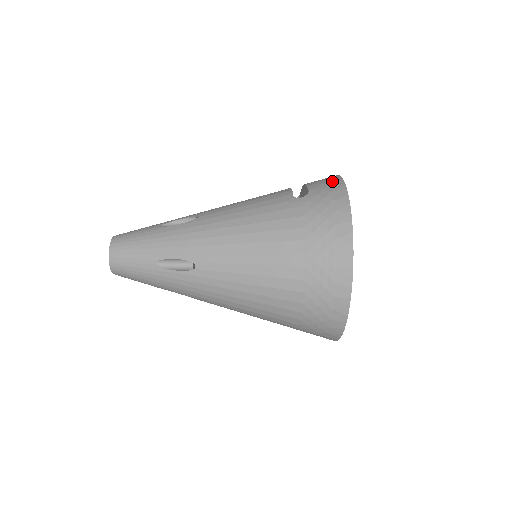
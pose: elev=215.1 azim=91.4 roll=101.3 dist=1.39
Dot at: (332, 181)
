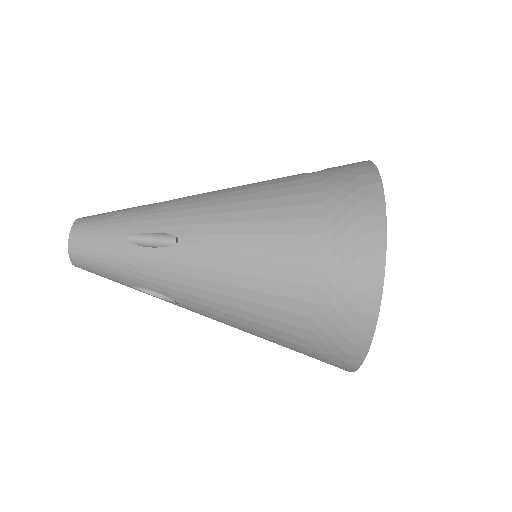
Dot at: occluded
